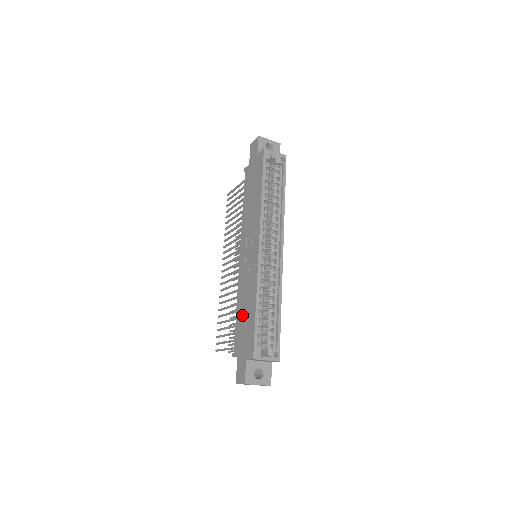
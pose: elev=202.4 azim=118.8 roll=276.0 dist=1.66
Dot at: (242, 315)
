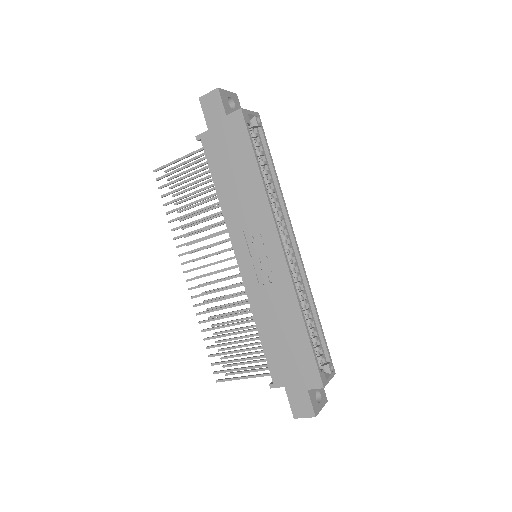
Dot at: (276, 338)
